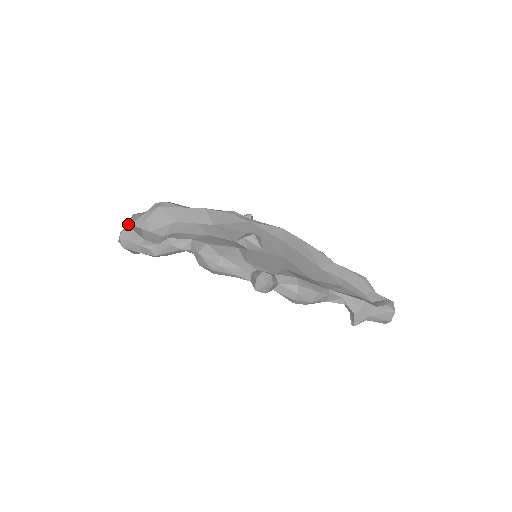
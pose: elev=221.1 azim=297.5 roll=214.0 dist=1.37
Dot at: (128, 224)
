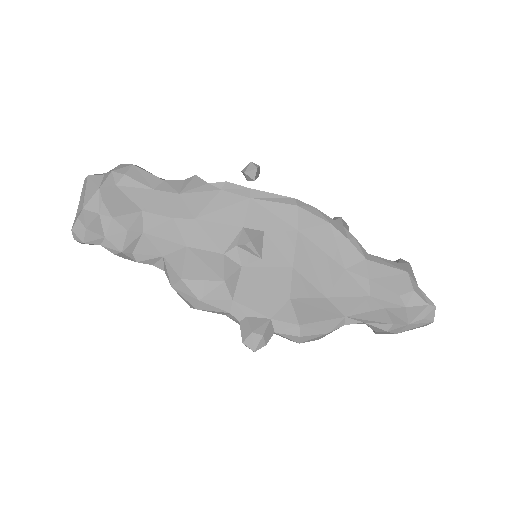
Dot at: (82, 200)
